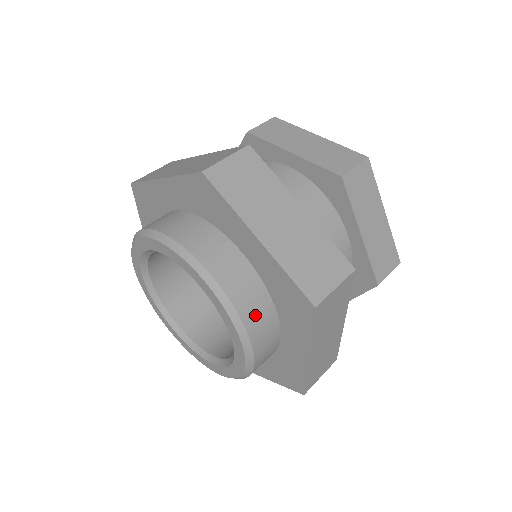
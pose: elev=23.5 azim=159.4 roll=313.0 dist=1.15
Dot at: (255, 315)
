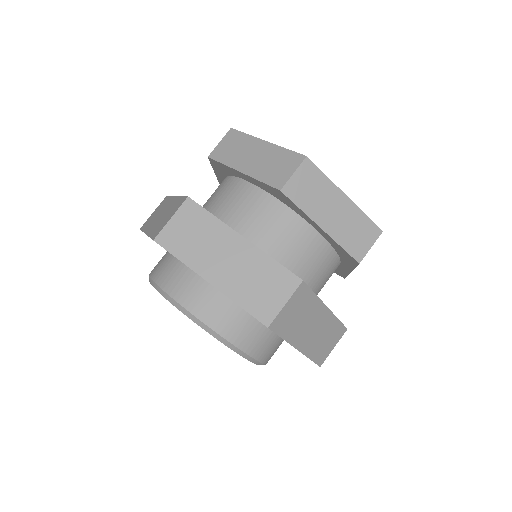
Dot at: occluded
